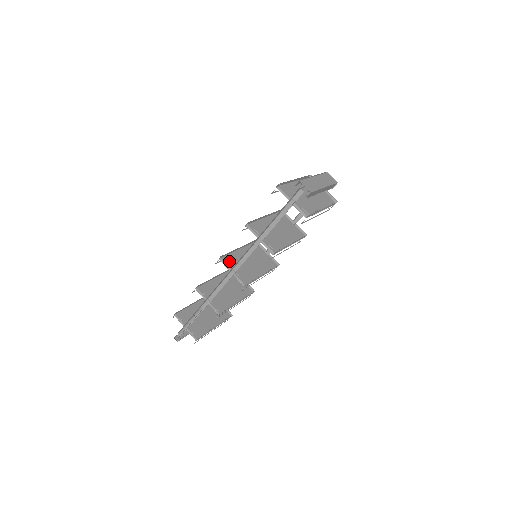
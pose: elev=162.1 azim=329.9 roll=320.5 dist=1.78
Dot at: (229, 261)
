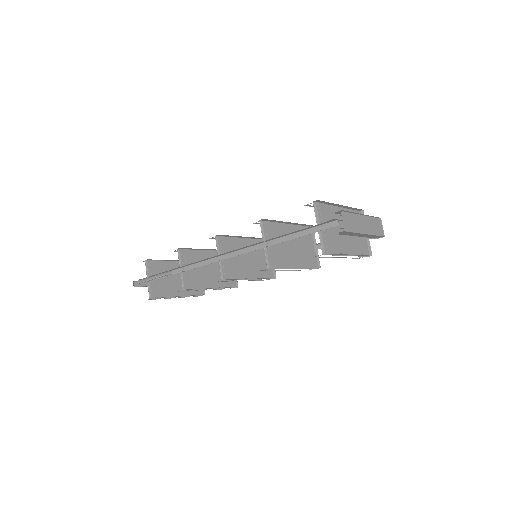
Dot at: (224, 244)
